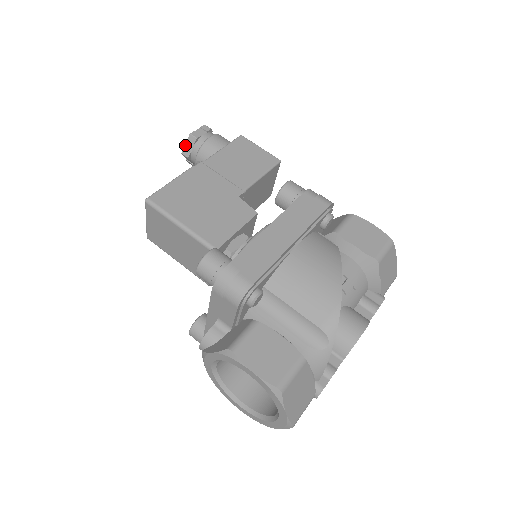
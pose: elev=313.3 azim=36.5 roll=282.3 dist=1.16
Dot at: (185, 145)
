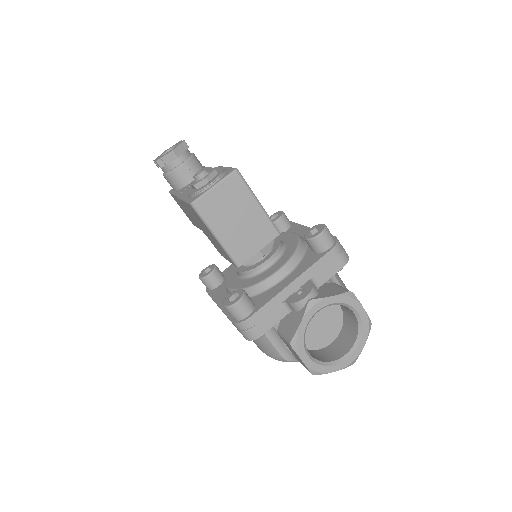
Dot at: (177, 146)
